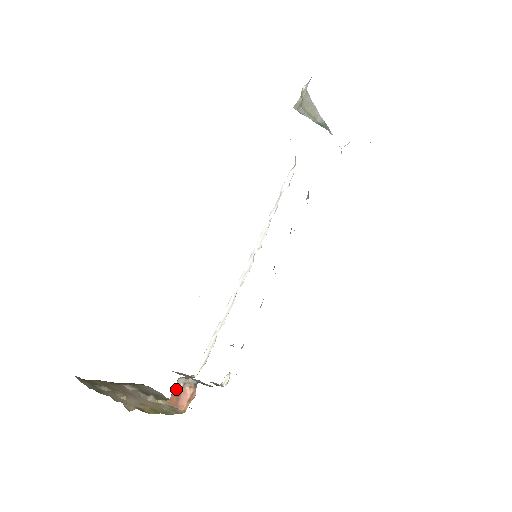
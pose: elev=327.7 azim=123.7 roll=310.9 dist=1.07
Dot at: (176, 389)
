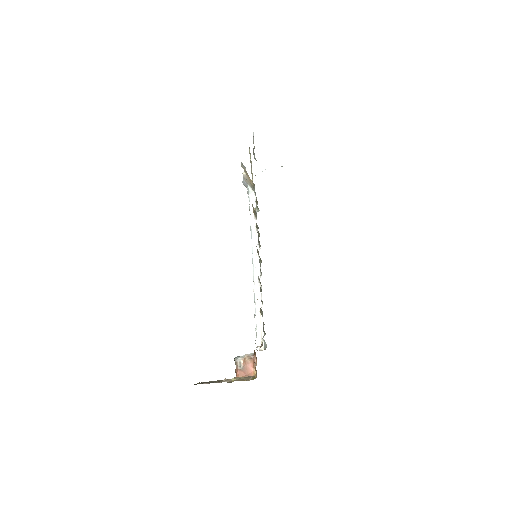
Dot at: (239, 366)
